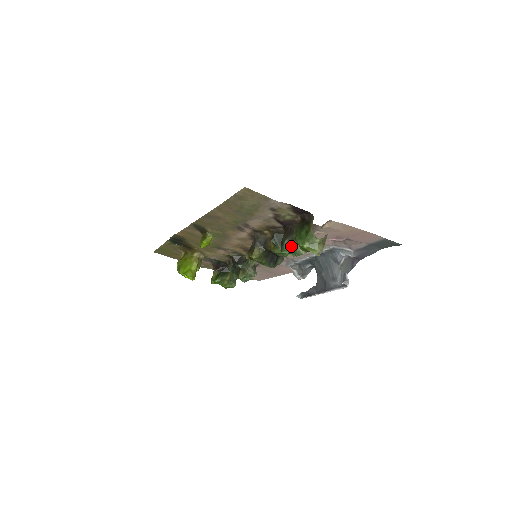
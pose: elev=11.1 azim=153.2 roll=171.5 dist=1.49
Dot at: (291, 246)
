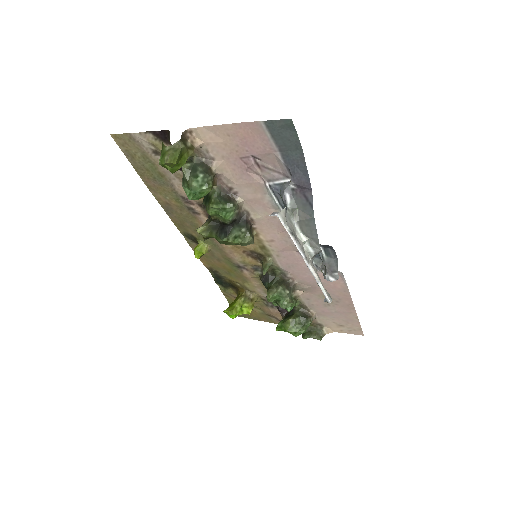
Dot at: (186, 185)
